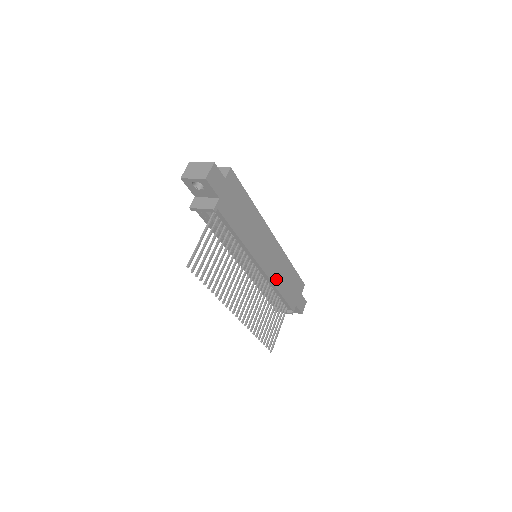
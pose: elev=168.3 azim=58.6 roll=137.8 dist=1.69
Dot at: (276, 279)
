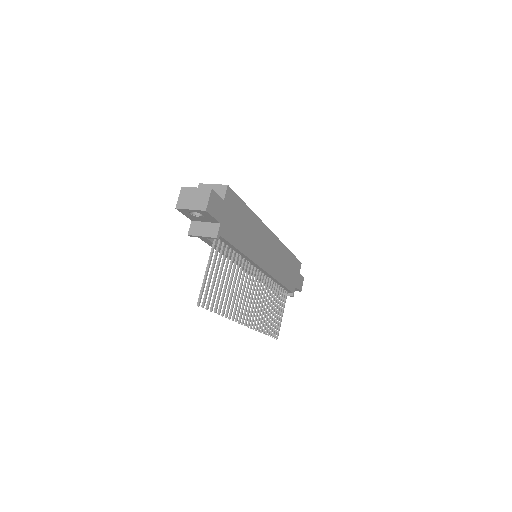
Dot at: (277, 273)
